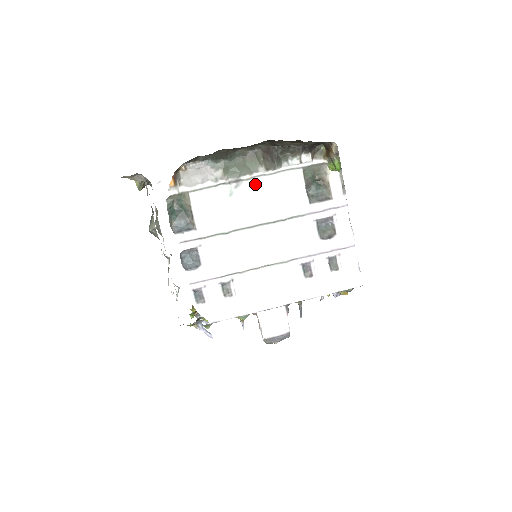
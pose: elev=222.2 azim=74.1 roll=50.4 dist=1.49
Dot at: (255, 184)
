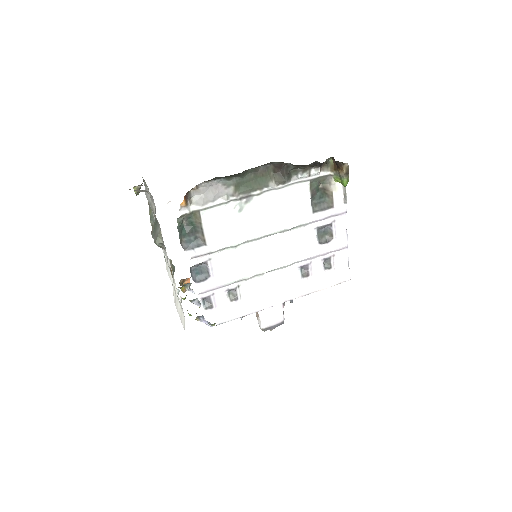
Dot at: (264, 198)
